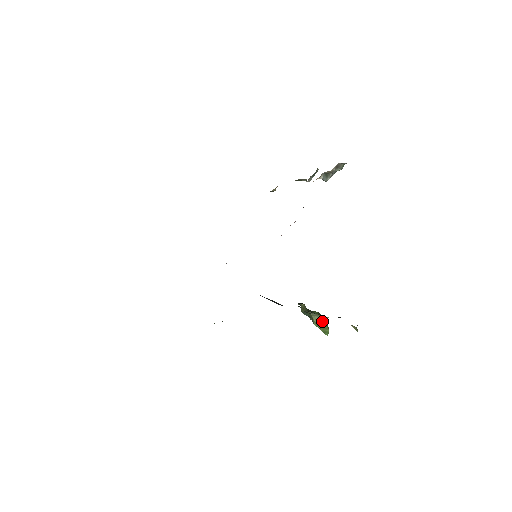
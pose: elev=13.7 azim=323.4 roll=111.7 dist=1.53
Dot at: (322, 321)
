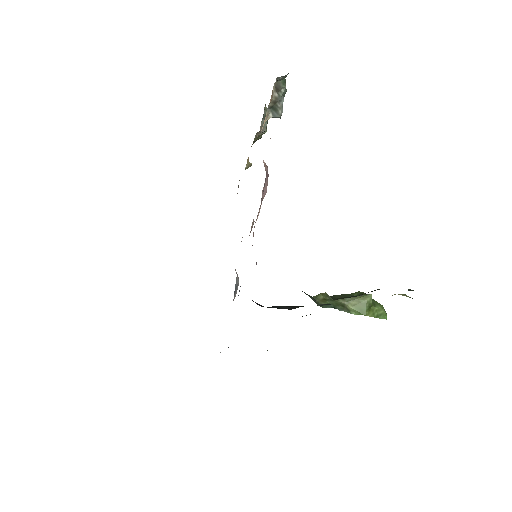
Dot at: (364, 303)
